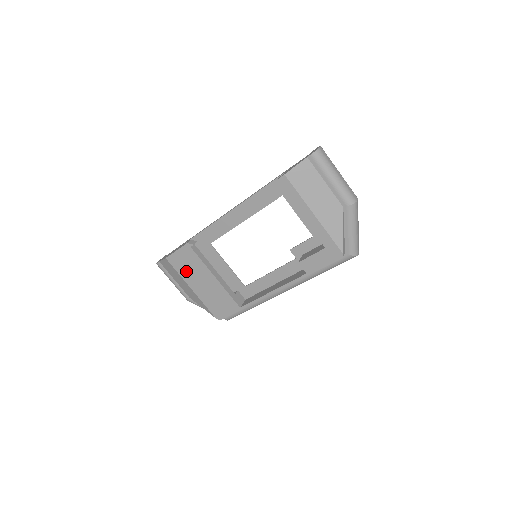
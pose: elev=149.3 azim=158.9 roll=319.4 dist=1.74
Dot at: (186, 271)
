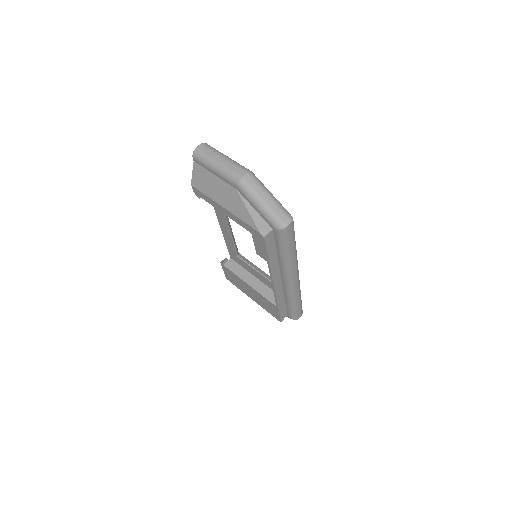
Dot at: (238, 285)
